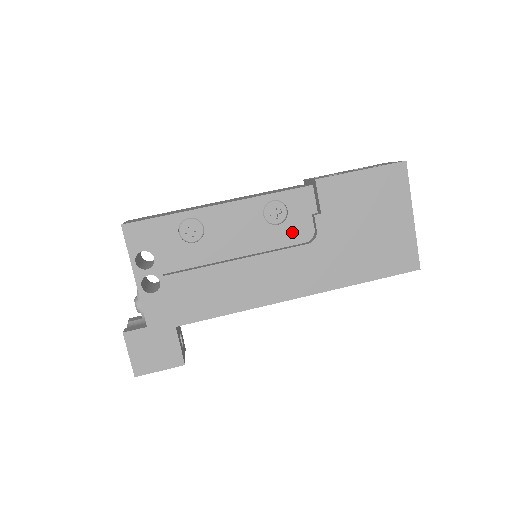
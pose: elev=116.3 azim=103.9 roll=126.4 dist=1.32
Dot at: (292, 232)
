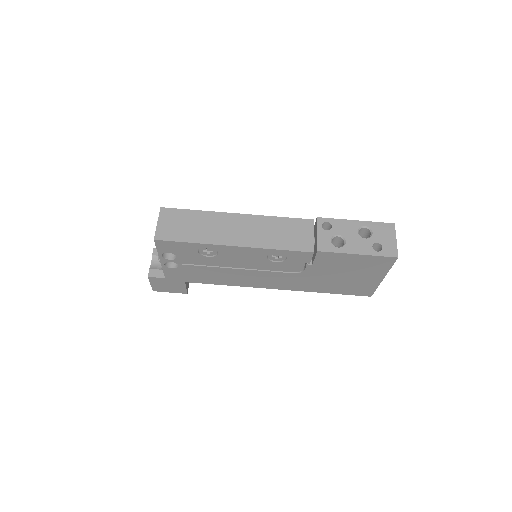
Dot at: (285, 267)
